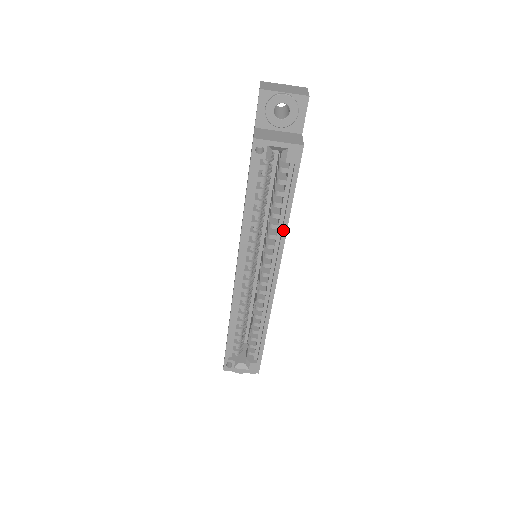
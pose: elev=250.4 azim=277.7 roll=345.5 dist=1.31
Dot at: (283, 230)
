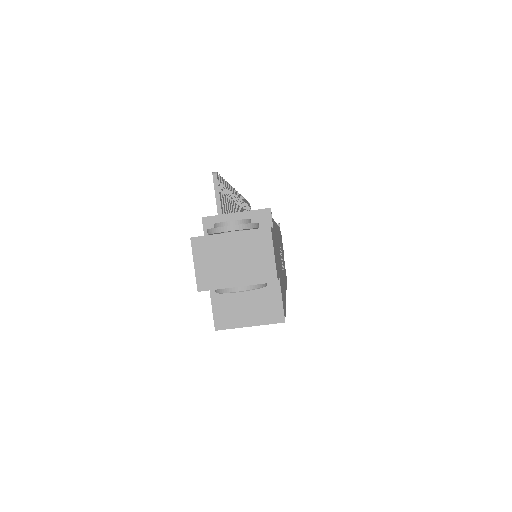
Dot at: occluded
